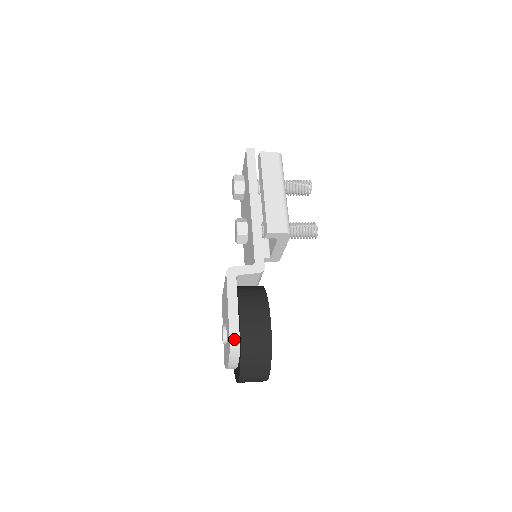
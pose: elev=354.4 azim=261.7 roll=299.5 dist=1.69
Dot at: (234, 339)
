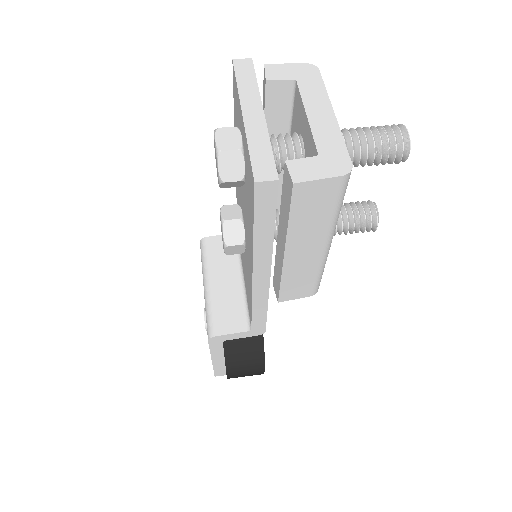
Dot at: (219, 373)
